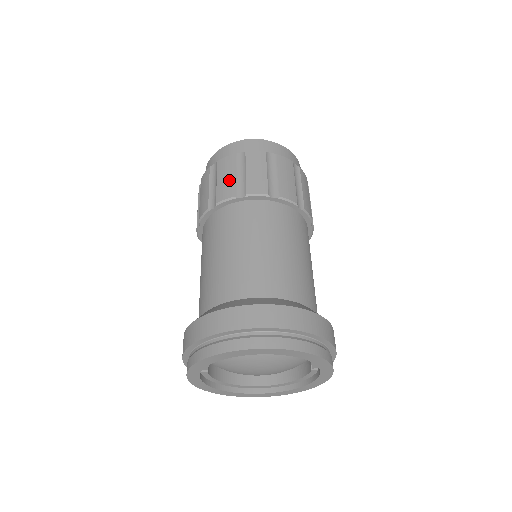
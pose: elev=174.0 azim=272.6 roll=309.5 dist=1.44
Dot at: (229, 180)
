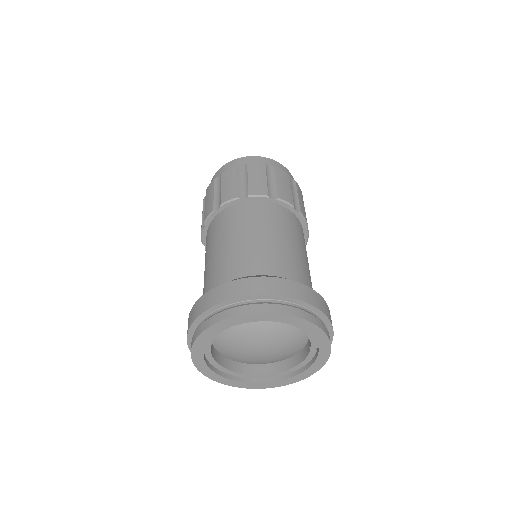
Dot at: (233, 185)
